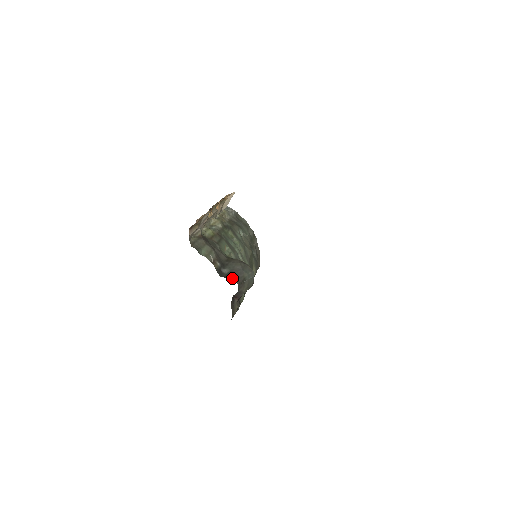
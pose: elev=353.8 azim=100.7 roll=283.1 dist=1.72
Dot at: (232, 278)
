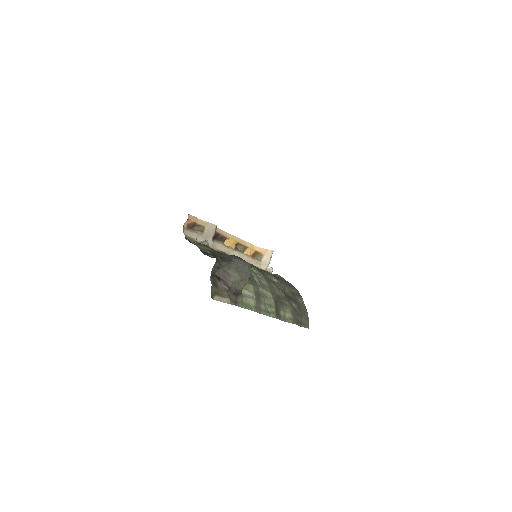
Dot at: occluded
